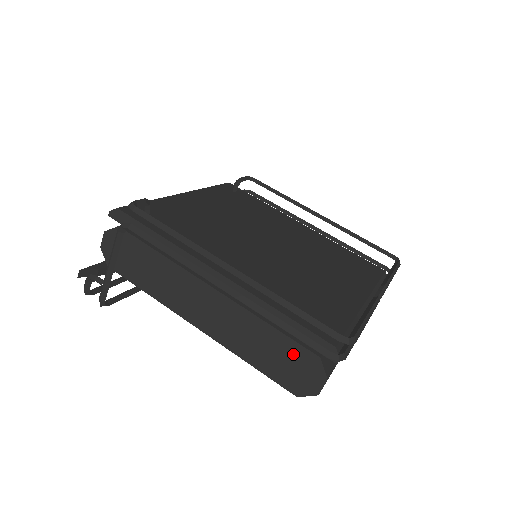
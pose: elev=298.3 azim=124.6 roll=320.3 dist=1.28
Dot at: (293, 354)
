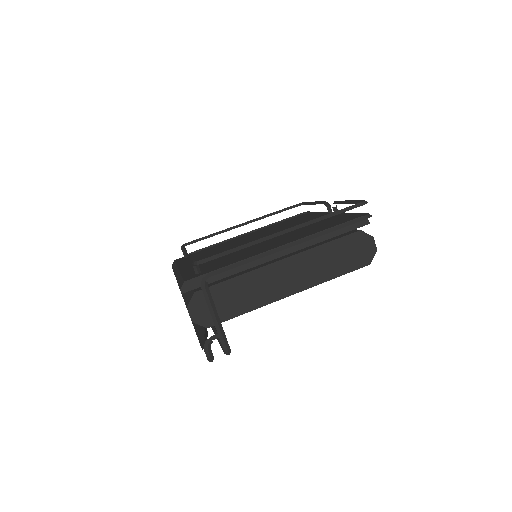
Dot at: (349, 244)
